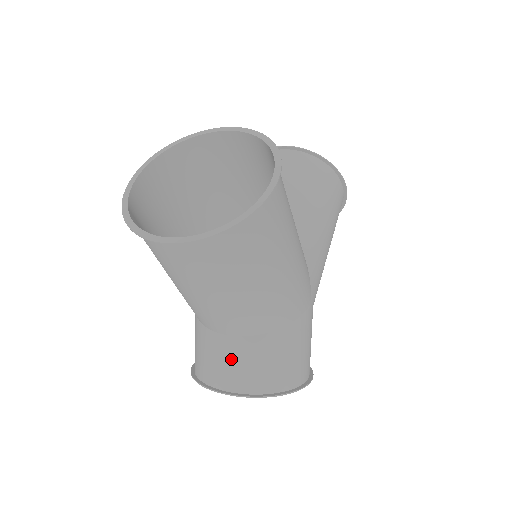
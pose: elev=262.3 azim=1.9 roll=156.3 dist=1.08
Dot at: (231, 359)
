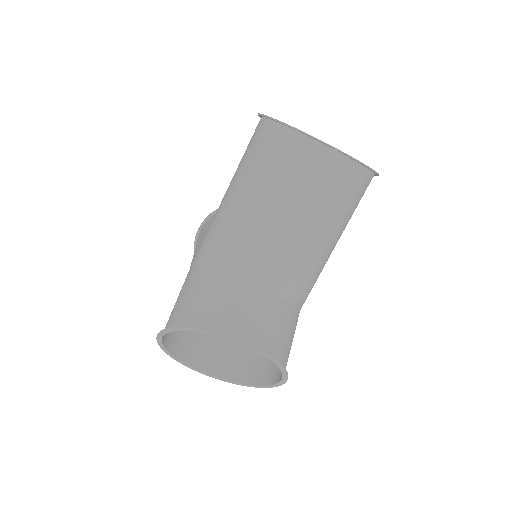
Dot at: (258, 311)
